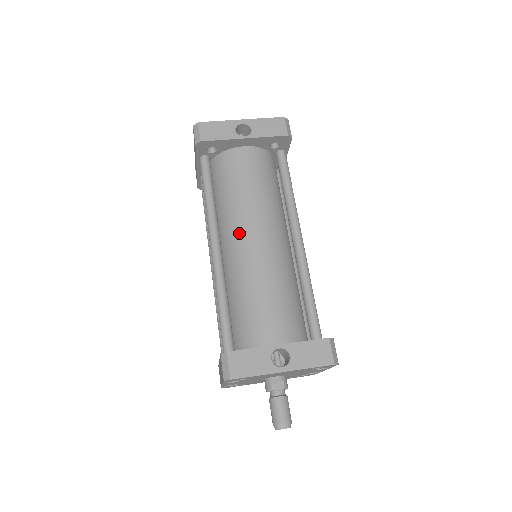
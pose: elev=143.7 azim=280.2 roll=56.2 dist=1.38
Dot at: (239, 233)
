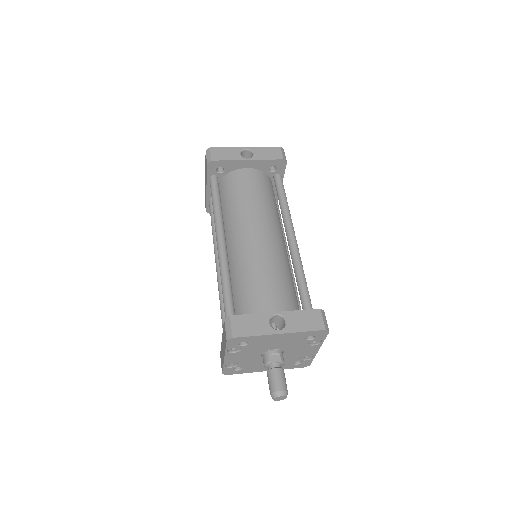
Dot at: (242, 231)
